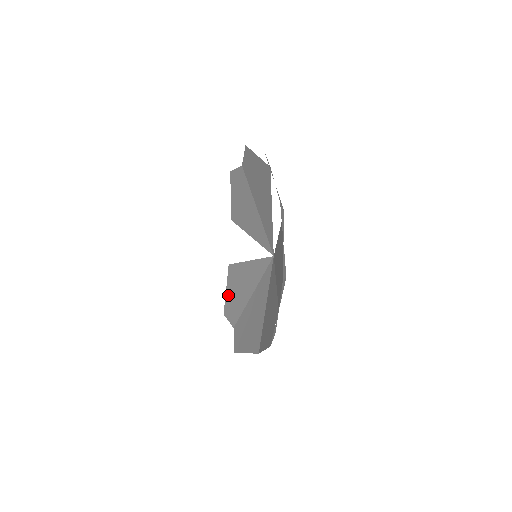
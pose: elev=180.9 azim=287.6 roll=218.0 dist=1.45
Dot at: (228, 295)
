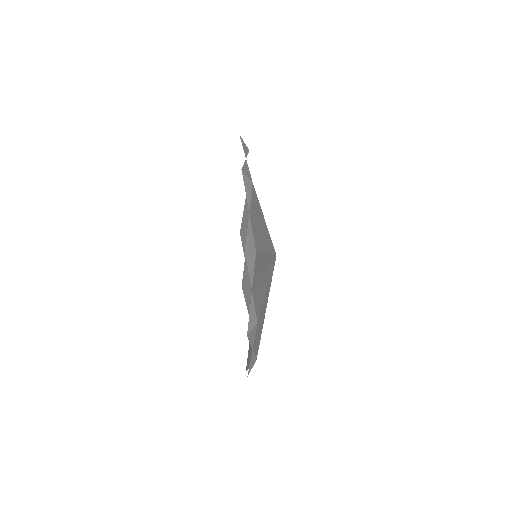
Dot at: (244, 222)
